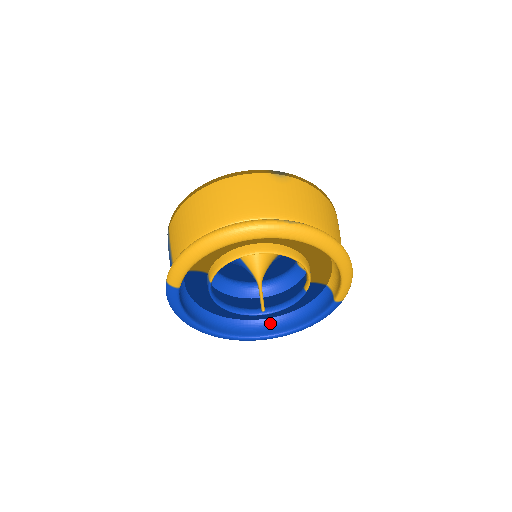
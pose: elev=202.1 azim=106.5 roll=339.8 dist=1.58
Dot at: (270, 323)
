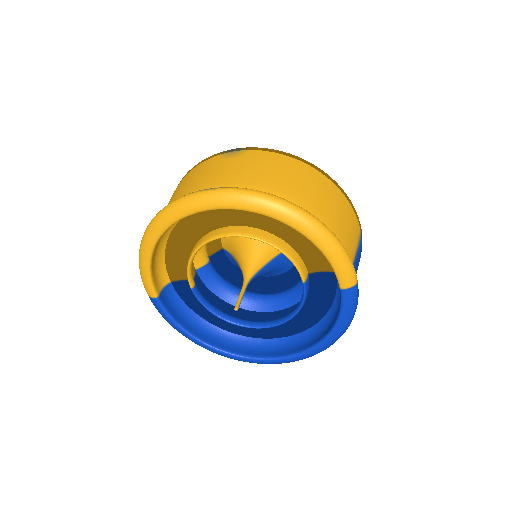
Dot at: (301, 339)
